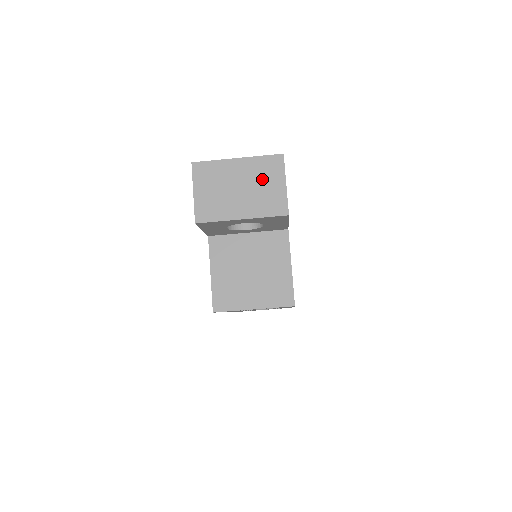
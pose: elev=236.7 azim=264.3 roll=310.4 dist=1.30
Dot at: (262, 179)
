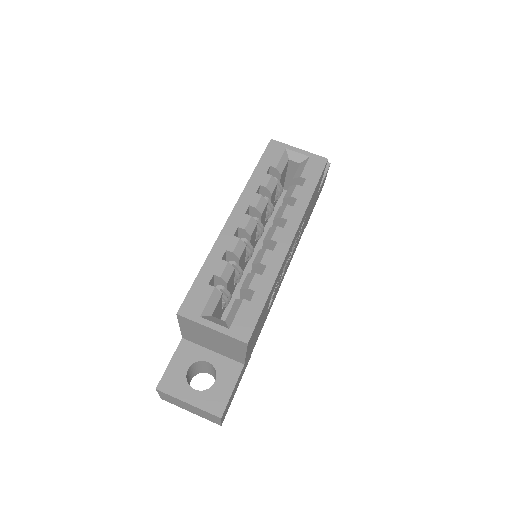
Dot at: occluded
